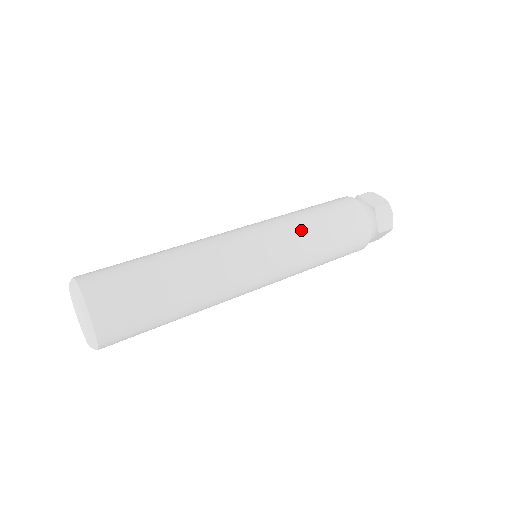
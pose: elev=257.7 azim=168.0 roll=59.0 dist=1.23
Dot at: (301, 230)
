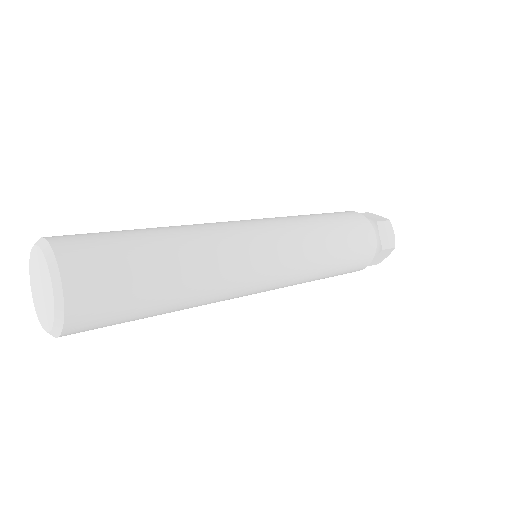
Dot at: (315, 262)
